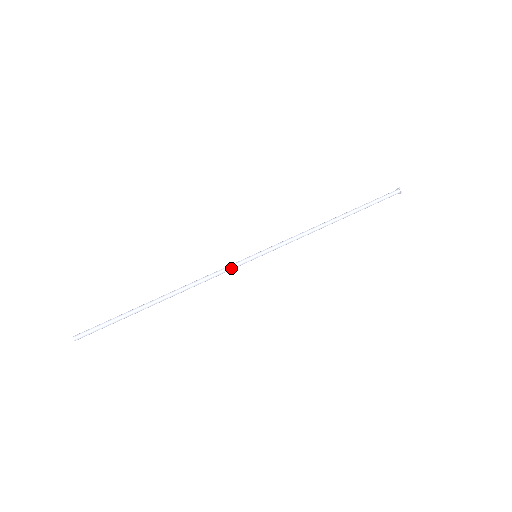
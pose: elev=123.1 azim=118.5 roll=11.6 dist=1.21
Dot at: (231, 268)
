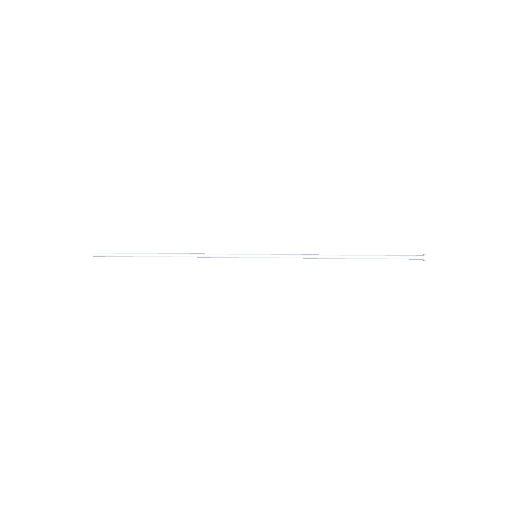
Dot at: (230, 254)
